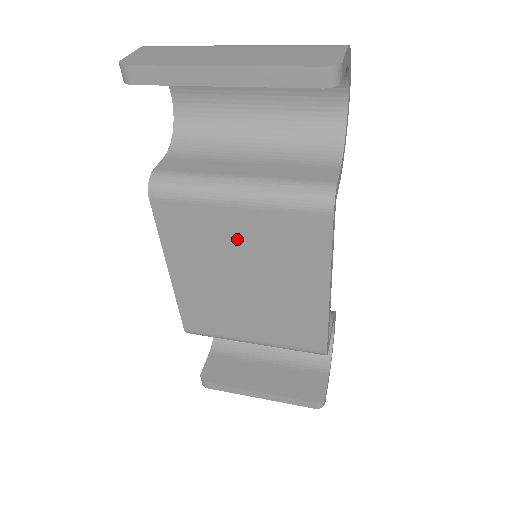
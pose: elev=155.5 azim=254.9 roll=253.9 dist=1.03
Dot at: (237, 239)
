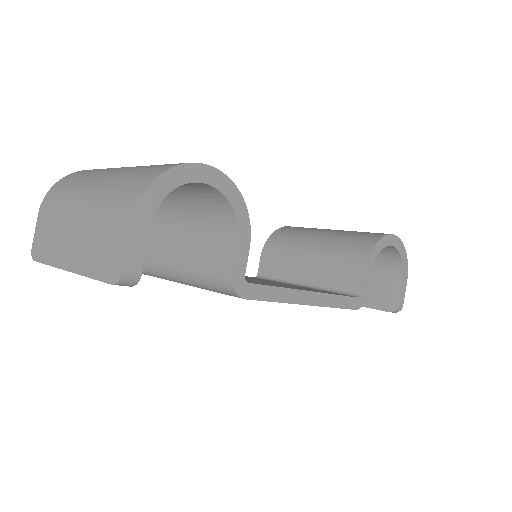
Dot at: occluded
